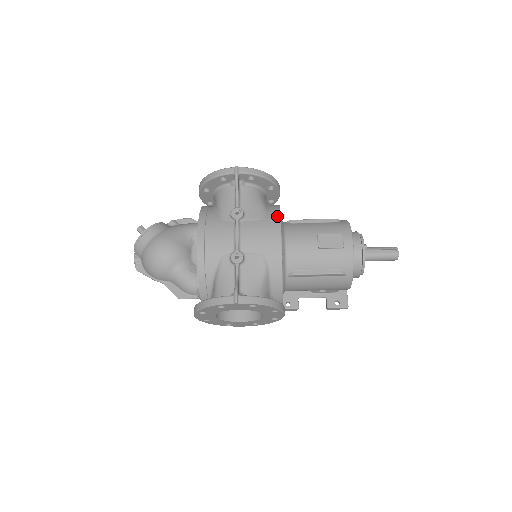
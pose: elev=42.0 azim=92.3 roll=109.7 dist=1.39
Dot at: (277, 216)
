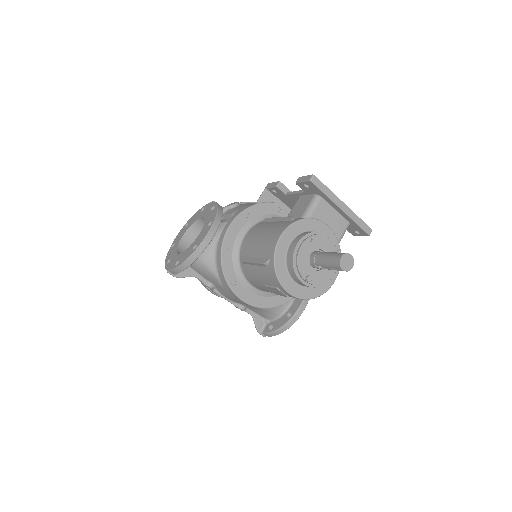
Dot at: (227, 285)
